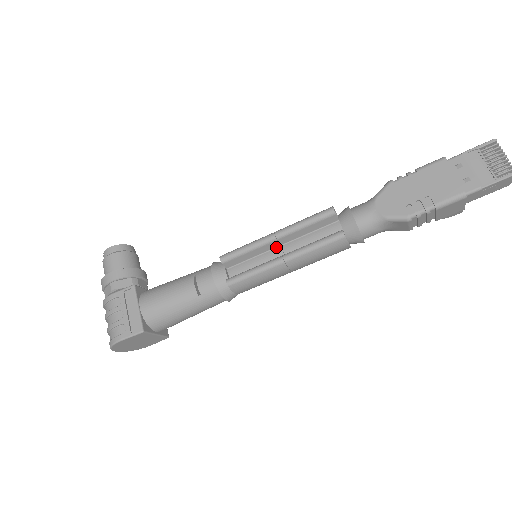
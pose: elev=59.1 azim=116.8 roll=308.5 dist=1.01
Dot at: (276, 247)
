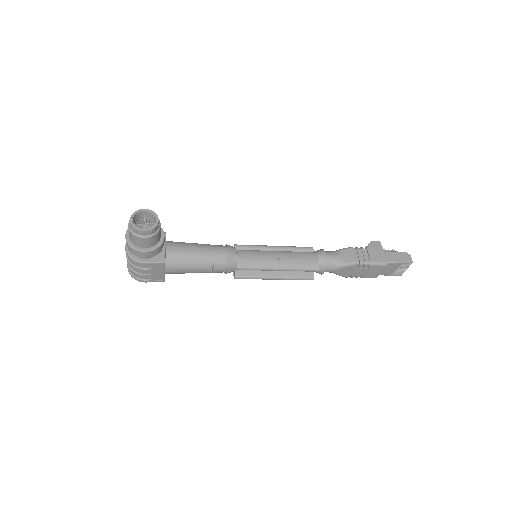
Dot at: occluded
